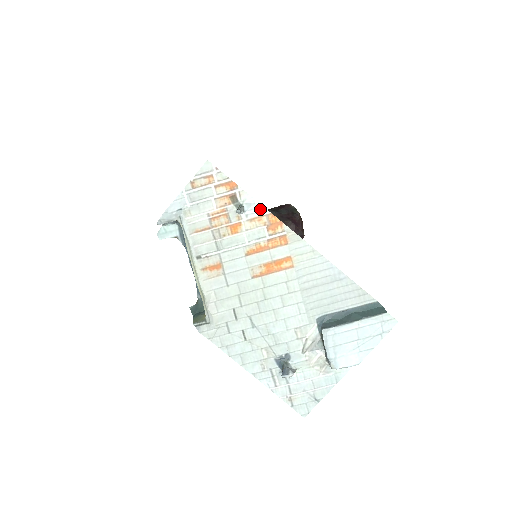
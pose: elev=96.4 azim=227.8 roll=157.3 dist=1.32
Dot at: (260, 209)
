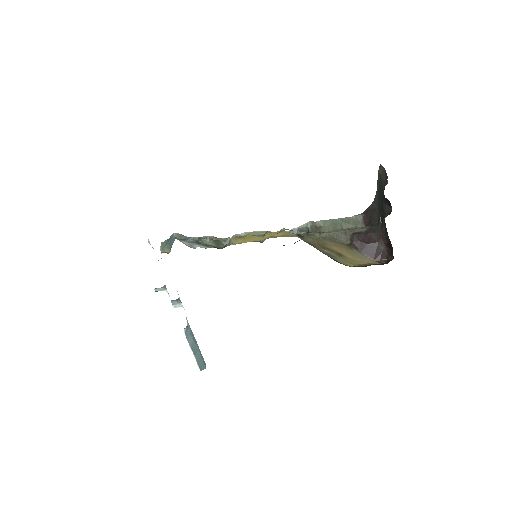
Dot at: occluded
